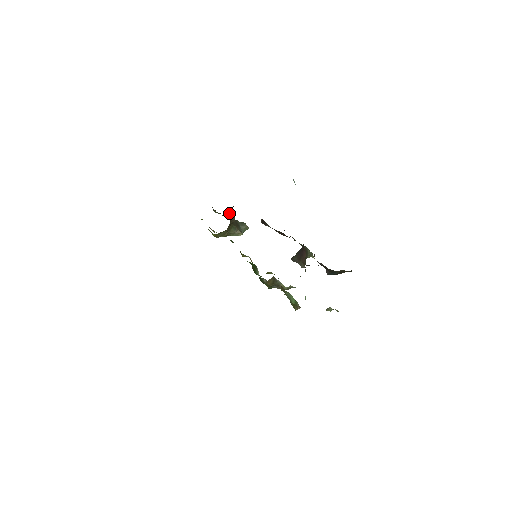
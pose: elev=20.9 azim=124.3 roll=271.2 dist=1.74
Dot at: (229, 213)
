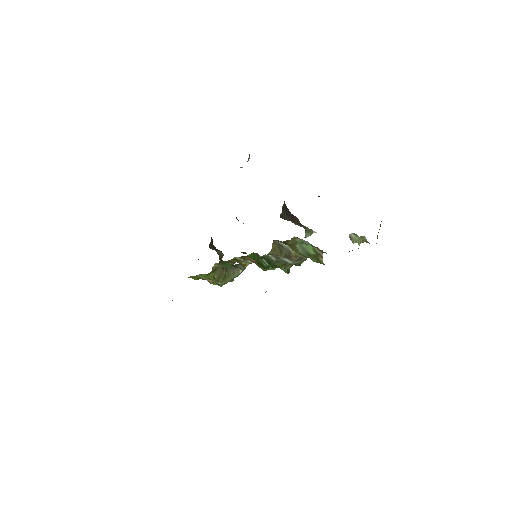
Dot at: (212, 248)
